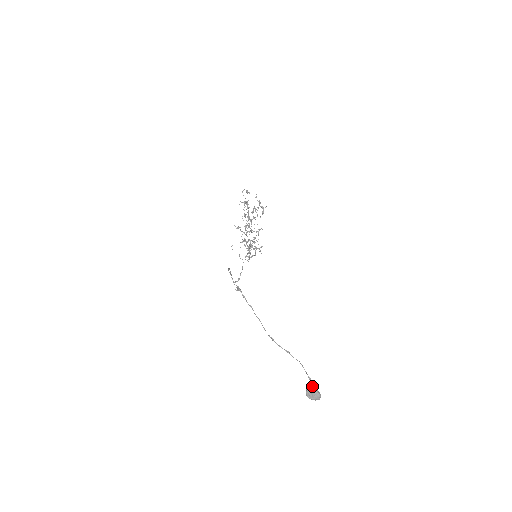
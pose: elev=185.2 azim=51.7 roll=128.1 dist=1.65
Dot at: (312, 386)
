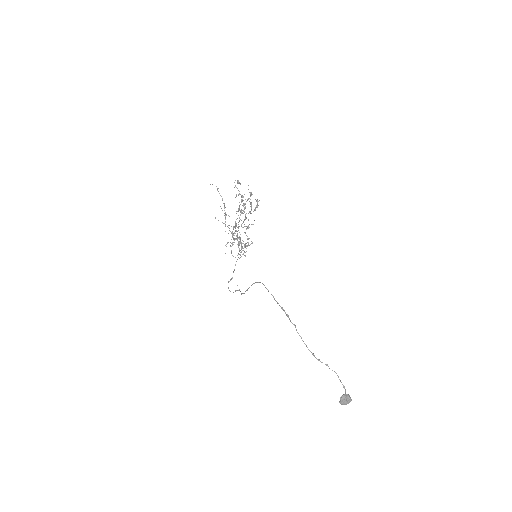
Dot at: (345, 393)
